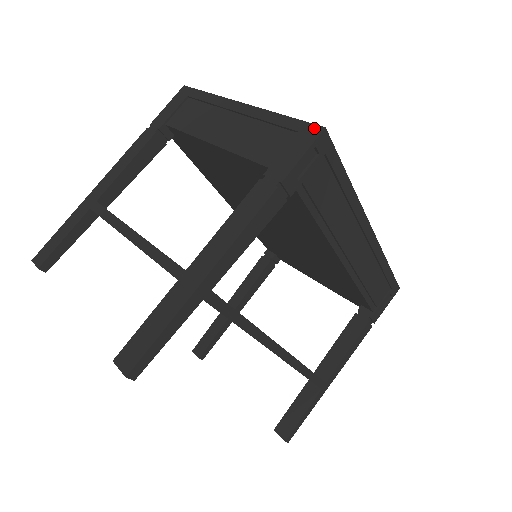
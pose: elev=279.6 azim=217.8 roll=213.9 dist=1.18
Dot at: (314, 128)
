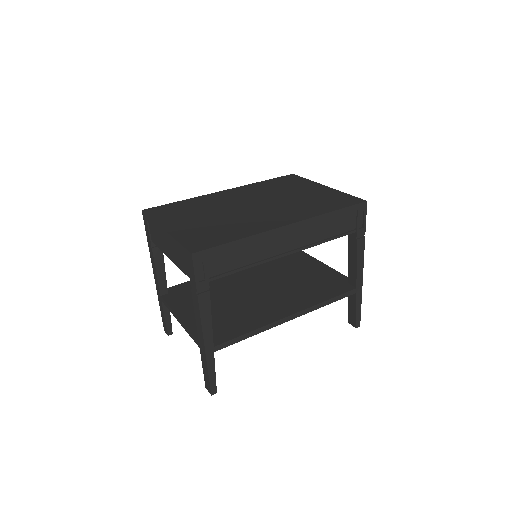
Dot at: (189, 254)
